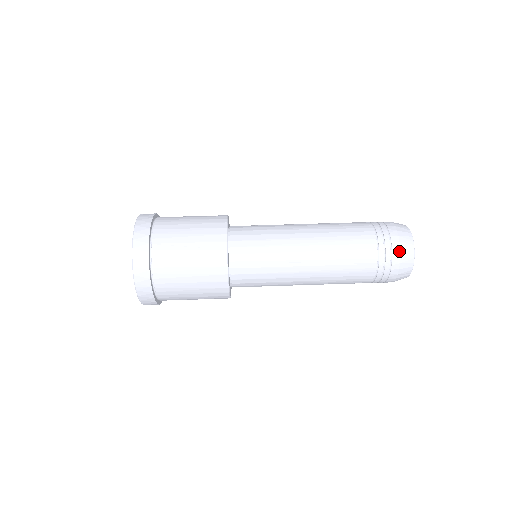
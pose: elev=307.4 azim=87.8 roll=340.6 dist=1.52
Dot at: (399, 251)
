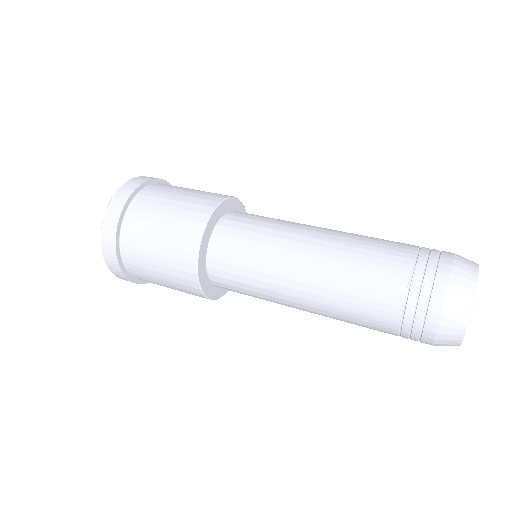
Dot at: (441, 307)
